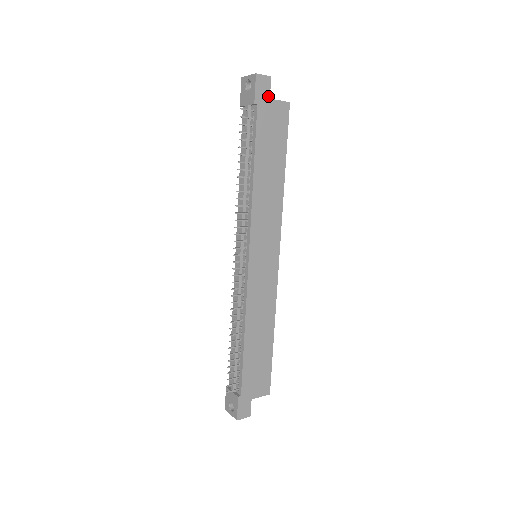
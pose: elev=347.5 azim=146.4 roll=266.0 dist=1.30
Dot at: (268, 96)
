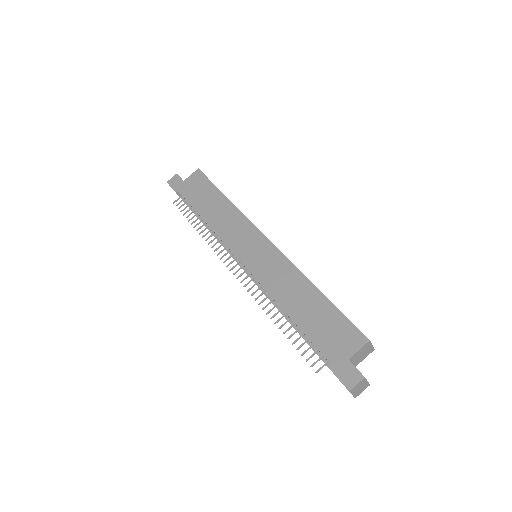
Dot at: (182, 181)
